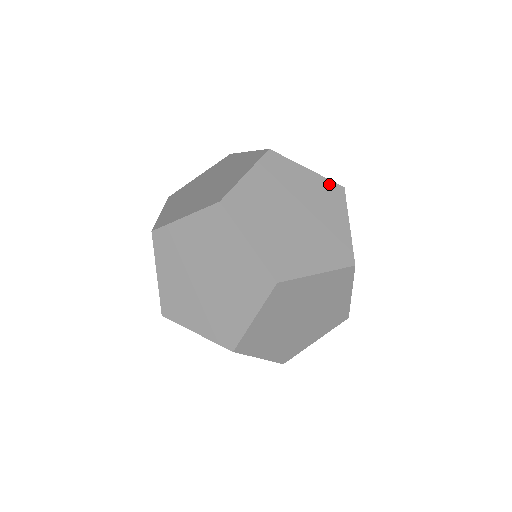
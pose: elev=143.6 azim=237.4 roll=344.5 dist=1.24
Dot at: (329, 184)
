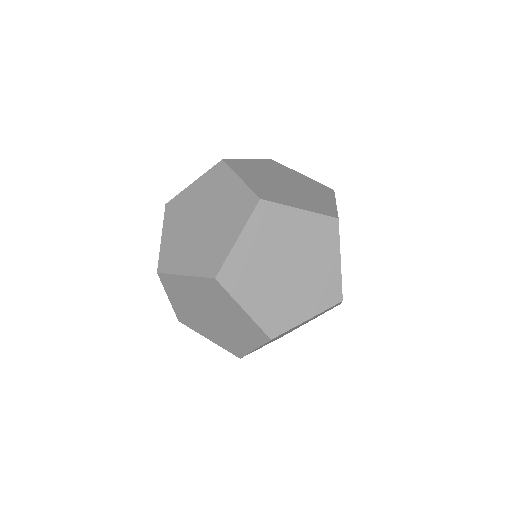
Dot at: occluded
